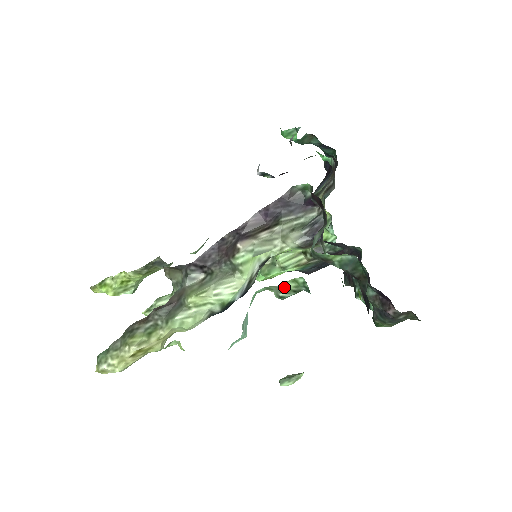
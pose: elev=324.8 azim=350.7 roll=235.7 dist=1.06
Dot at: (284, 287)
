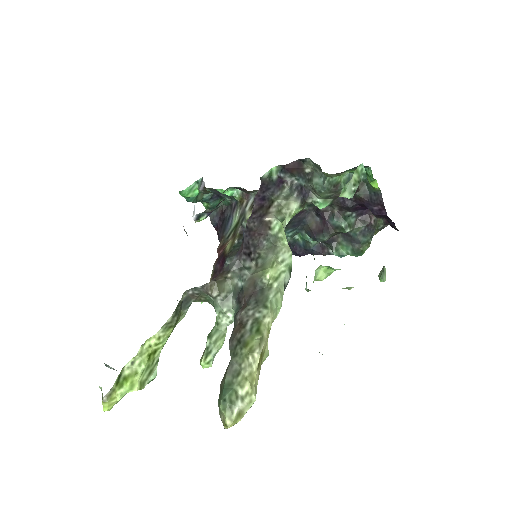
Dot at: (354, 179)
